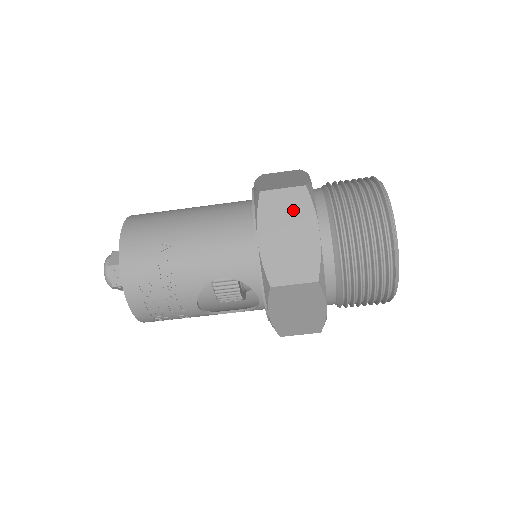
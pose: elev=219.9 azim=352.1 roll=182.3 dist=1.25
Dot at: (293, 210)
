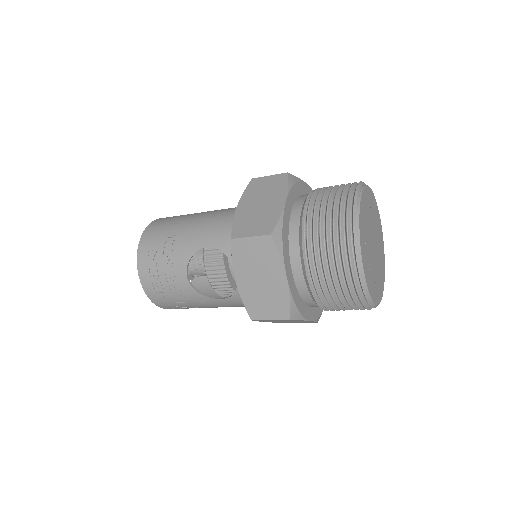
Dot at: (271, 188)
